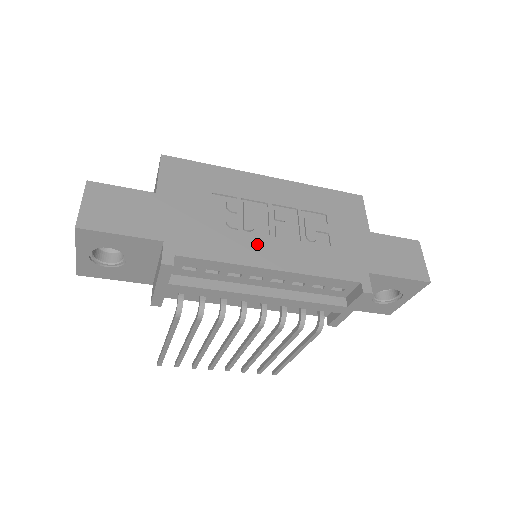
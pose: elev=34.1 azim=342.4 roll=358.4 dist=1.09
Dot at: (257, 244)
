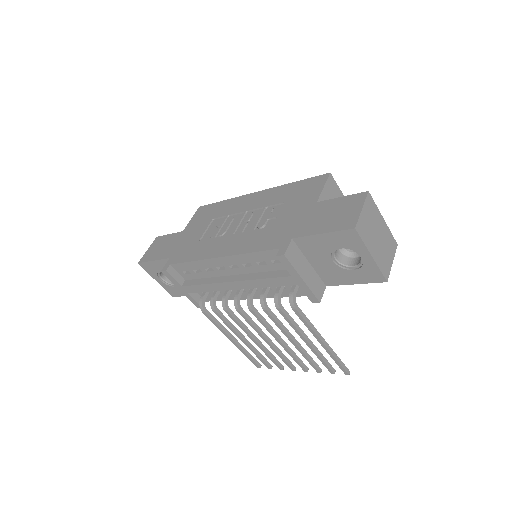
Dot at: (219, 243)
